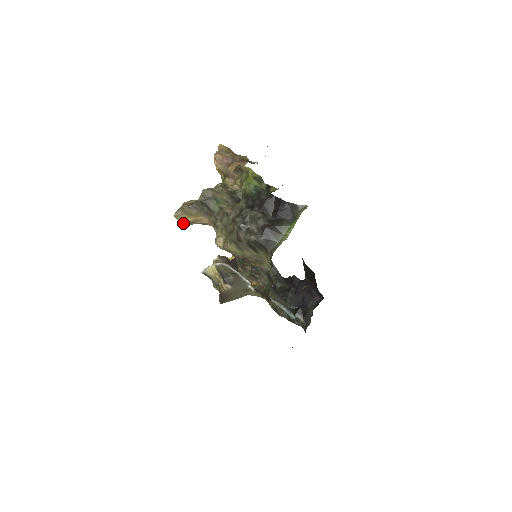
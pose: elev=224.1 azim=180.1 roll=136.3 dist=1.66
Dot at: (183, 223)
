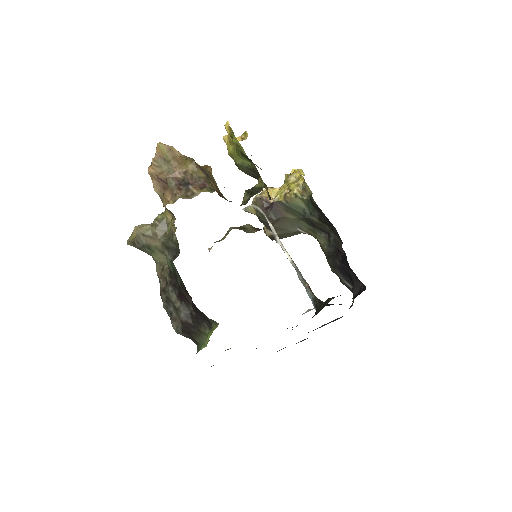
Dot at: occluded
